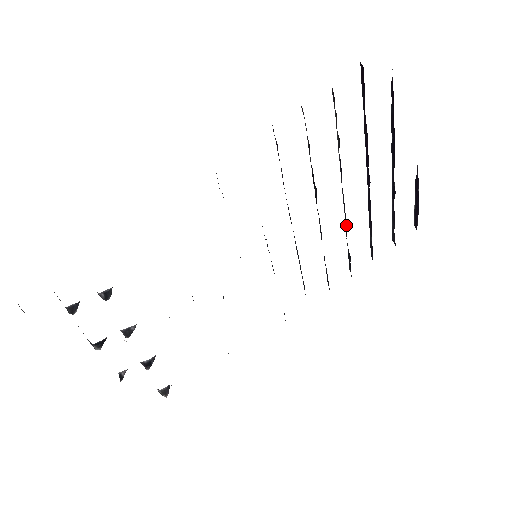
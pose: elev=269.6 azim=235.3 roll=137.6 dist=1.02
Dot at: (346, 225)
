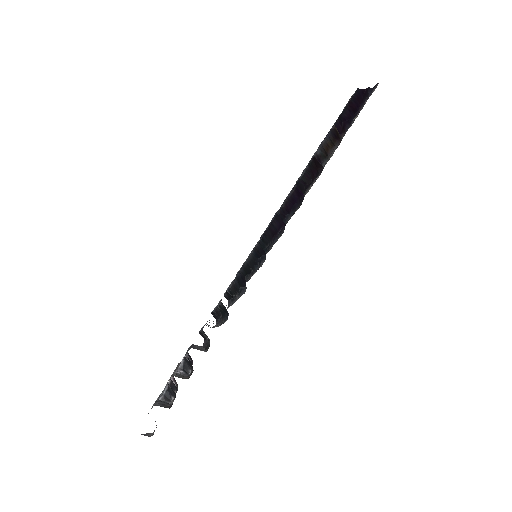
Dot at: occluded
